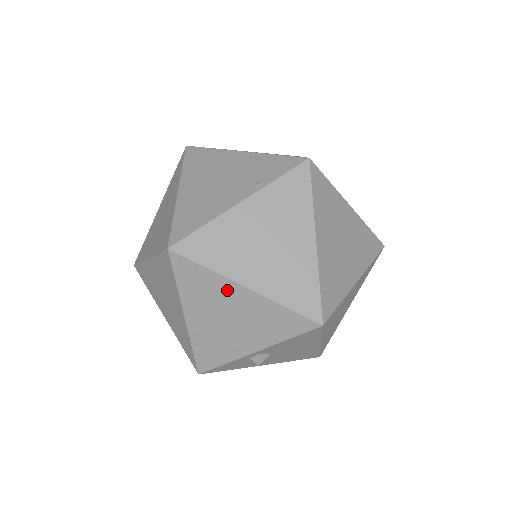
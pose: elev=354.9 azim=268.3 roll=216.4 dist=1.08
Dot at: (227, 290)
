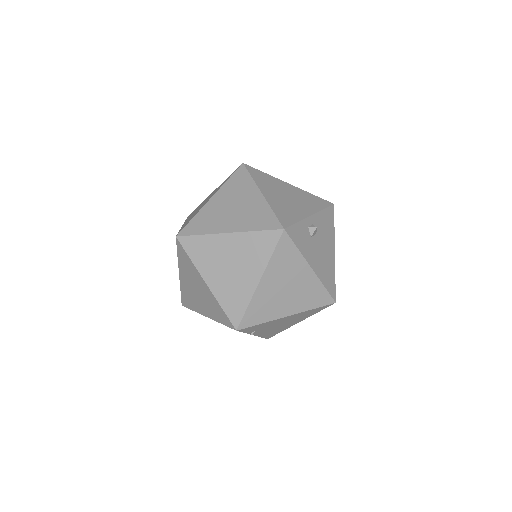
Dot at: (280, 184)
